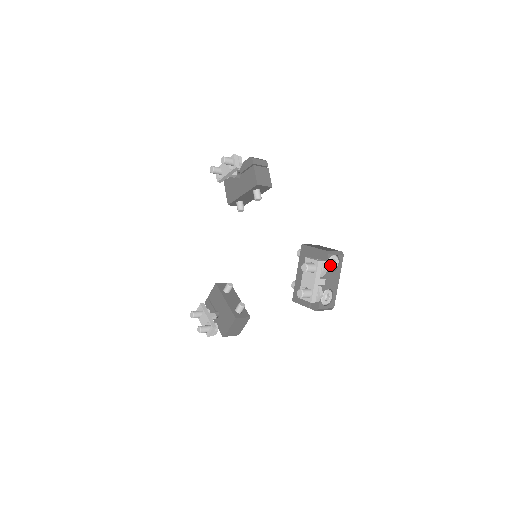
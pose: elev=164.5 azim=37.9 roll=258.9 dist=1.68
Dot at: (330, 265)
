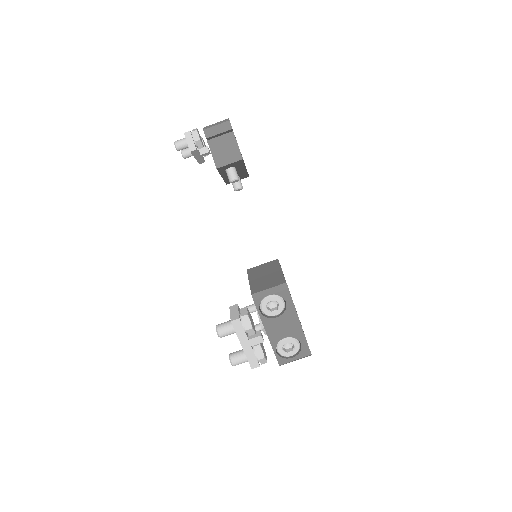
Dot at: (267, 311)
